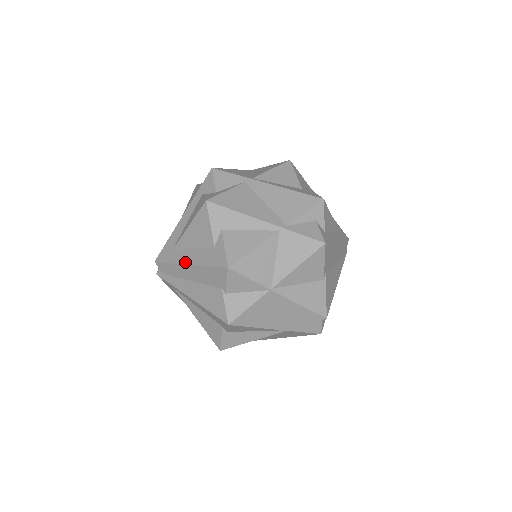
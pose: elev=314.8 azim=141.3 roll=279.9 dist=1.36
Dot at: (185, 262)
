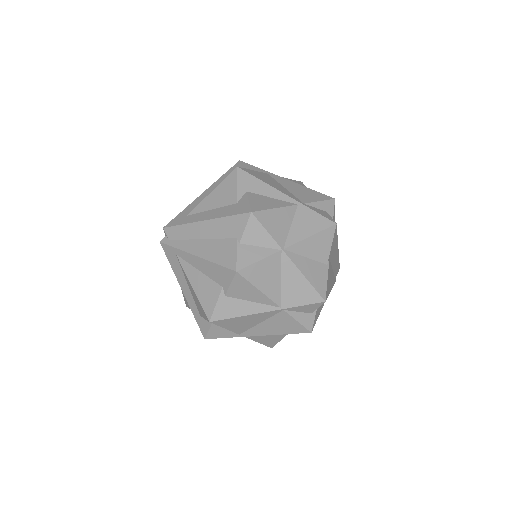
Dot at: (201, 219)
